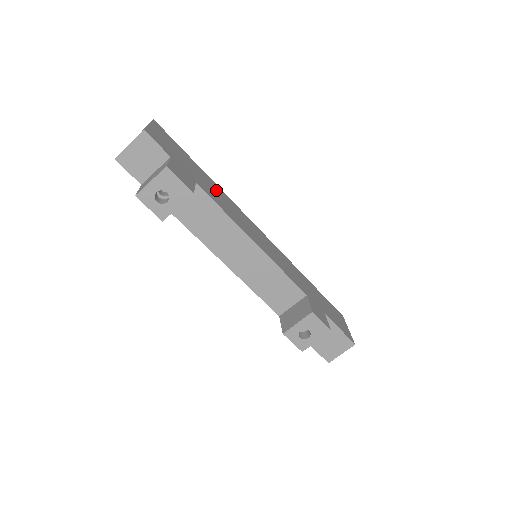
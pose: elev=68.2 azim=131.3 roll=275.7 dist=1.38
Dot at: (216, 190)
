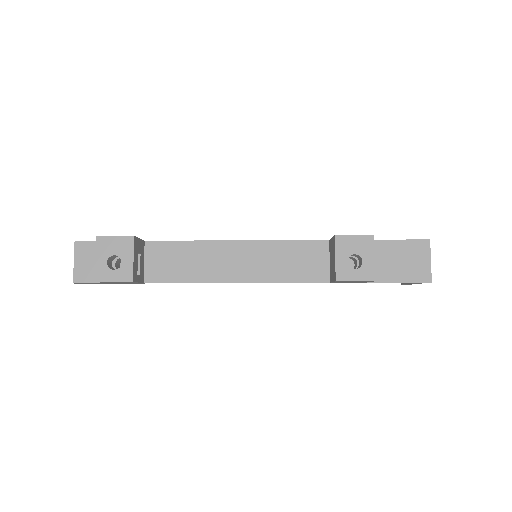
Dot at: occluded
